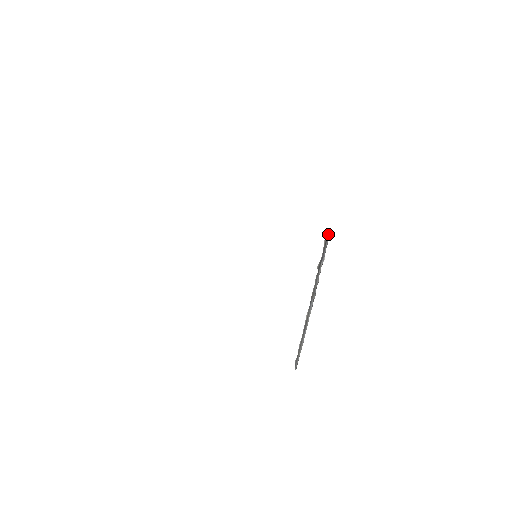
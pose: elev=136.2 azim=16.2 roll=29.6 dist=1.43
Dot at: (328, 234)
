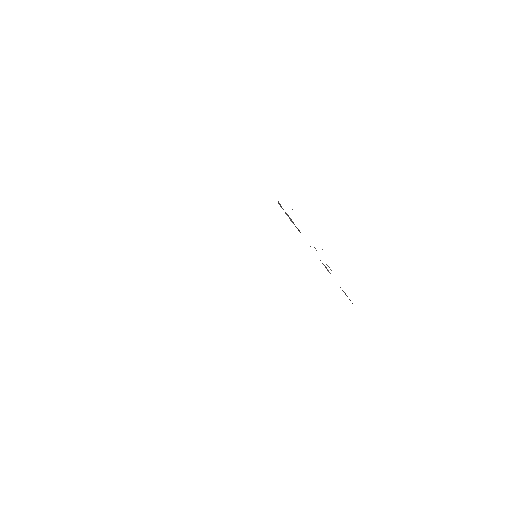
Dot at: occluded
